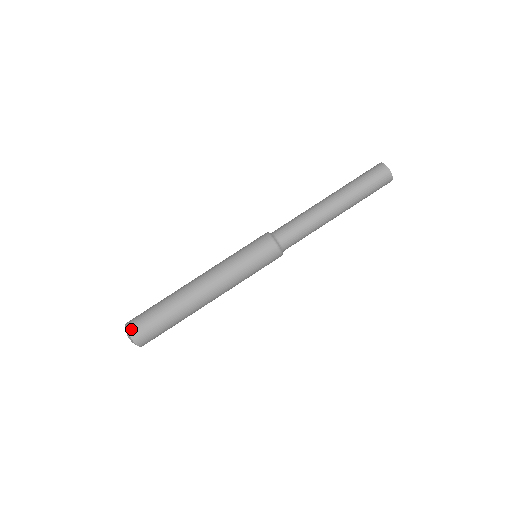
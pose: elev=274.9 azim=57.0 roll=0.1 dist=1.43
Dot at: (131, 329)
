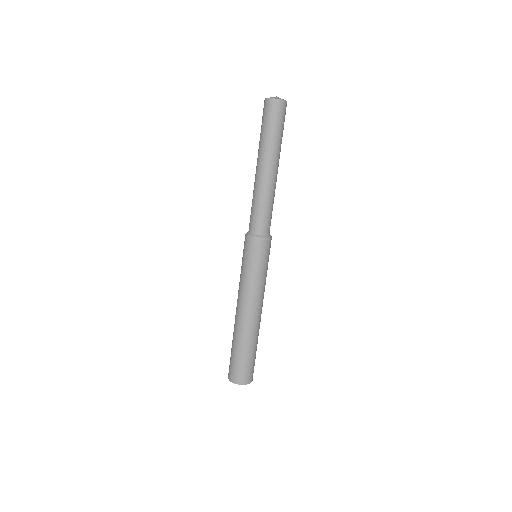
Dot at: (244, 382)
